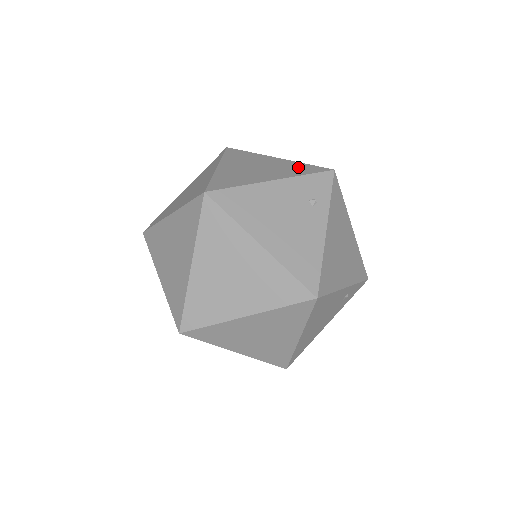
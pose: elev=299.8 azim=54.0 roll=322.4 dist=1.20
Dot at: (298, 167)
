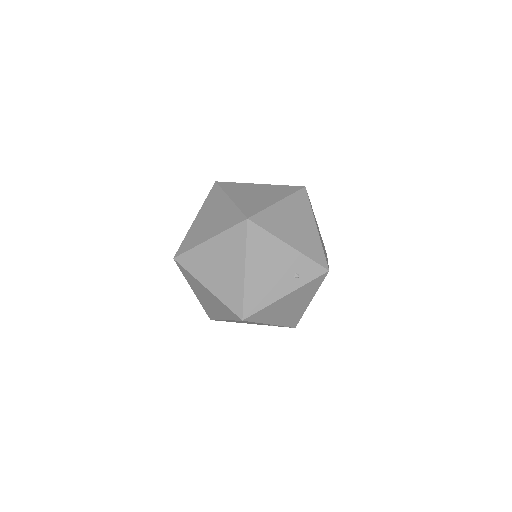
Dot at: (315, 248)
